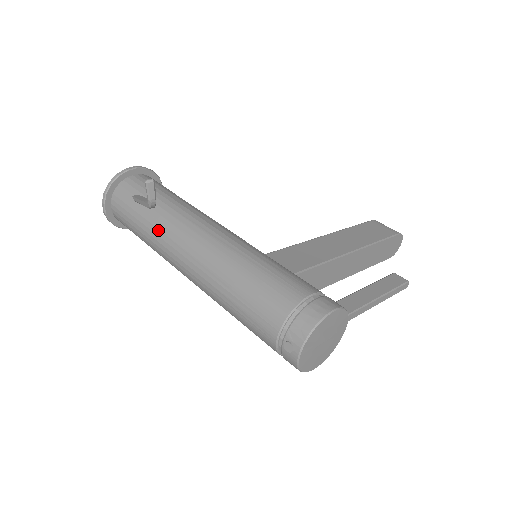
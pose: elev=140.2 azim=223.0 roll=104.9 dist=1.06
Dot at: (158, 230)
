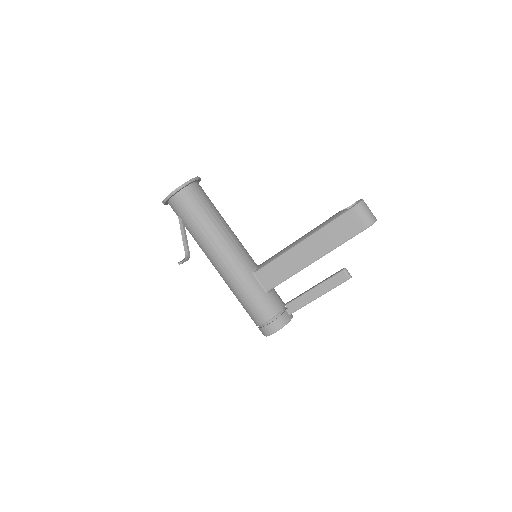
Dot at: (199, 246)
